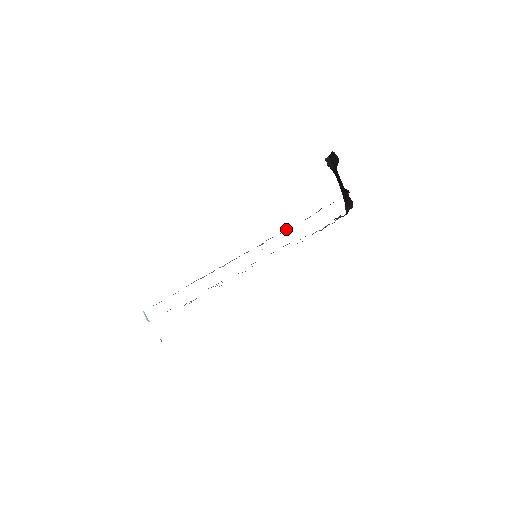
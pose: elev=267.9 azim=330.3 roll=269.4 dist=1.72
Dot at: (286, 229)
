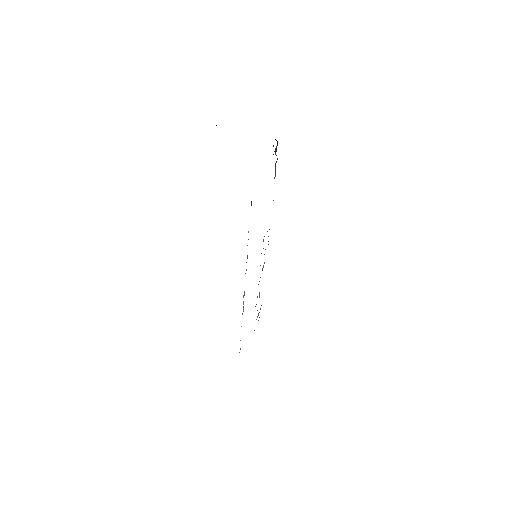
Dot at: occluded
